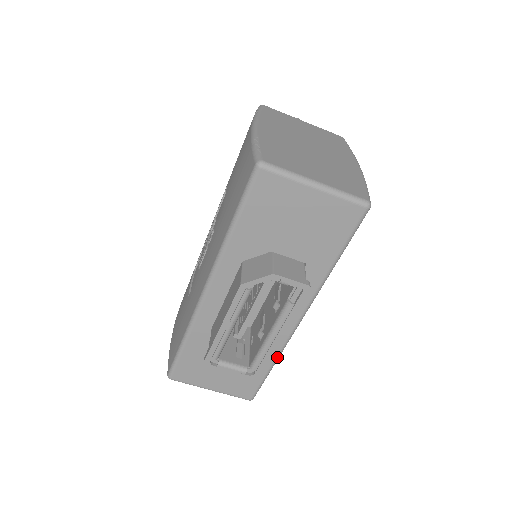
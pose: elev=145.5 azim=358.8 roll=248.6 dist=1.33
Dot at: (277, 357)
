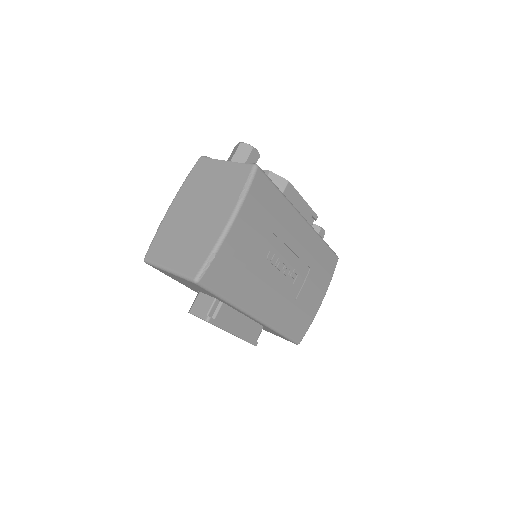
Dot at: (275, 331)
